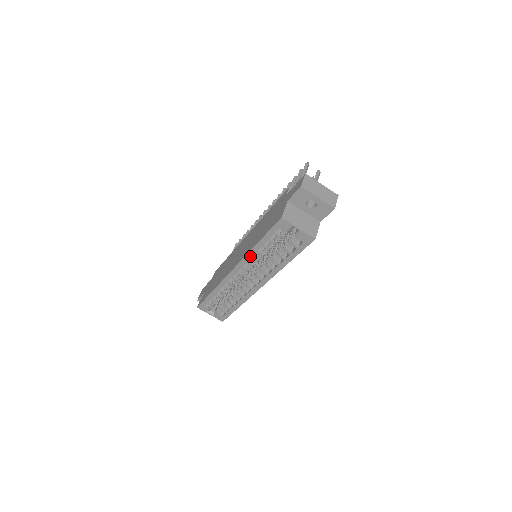
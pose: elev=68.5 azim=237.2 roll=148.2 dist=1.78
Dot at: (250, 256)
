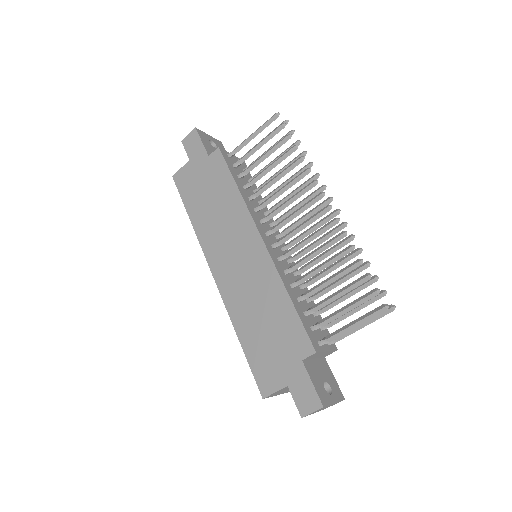
Dot at: (231, 314)
